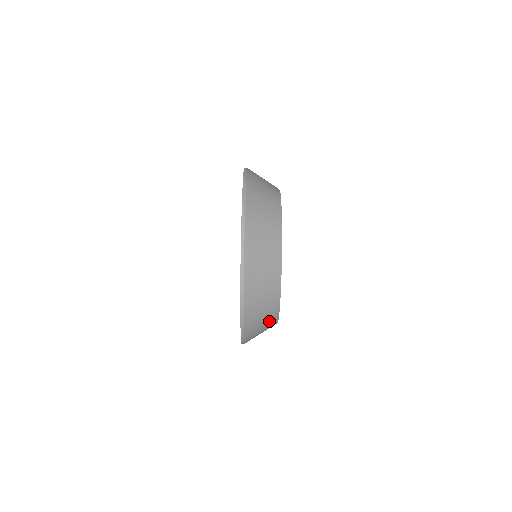
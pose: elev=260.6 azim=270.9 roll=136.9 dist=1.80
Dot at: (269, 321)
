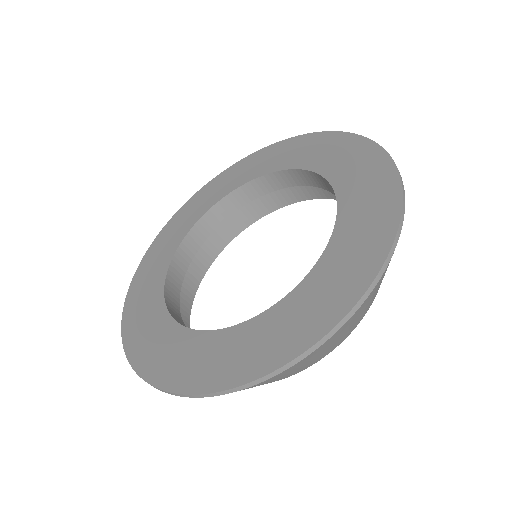
Dot at: occluded
